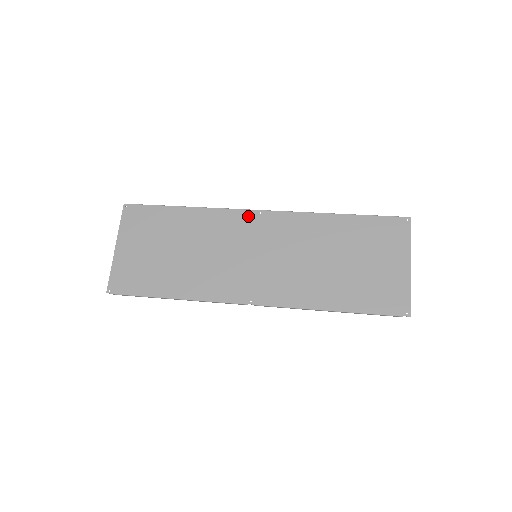
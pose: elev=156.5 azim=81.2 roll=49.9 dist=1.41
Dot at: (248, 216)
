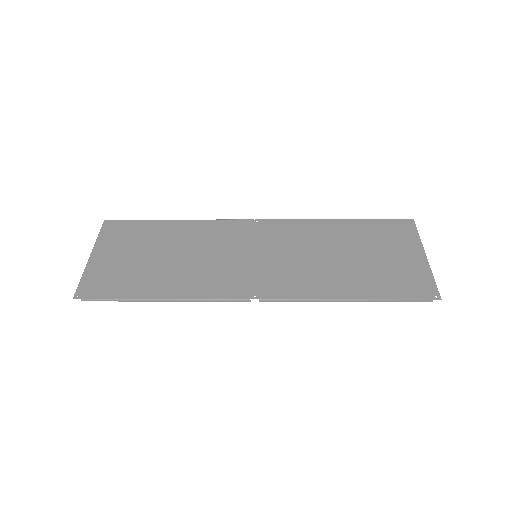
Dot at: (244, 224)
